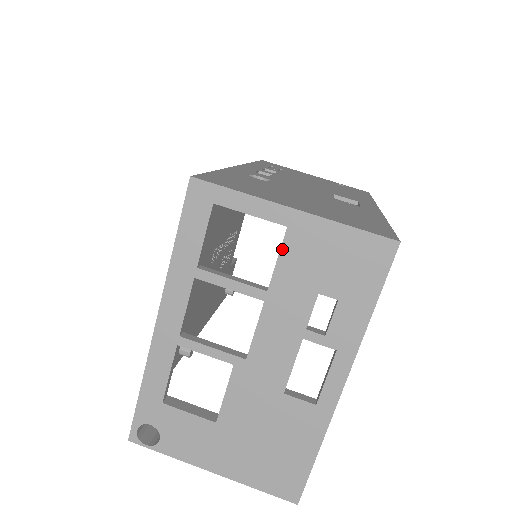
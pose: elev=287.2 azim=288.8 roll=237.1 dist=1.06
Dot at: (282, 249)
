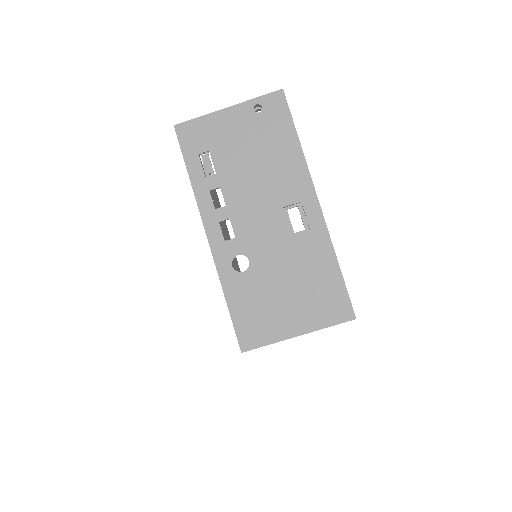
Dot at: occluded
